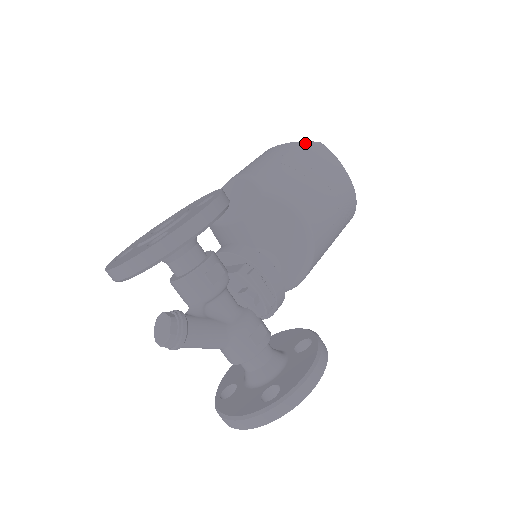
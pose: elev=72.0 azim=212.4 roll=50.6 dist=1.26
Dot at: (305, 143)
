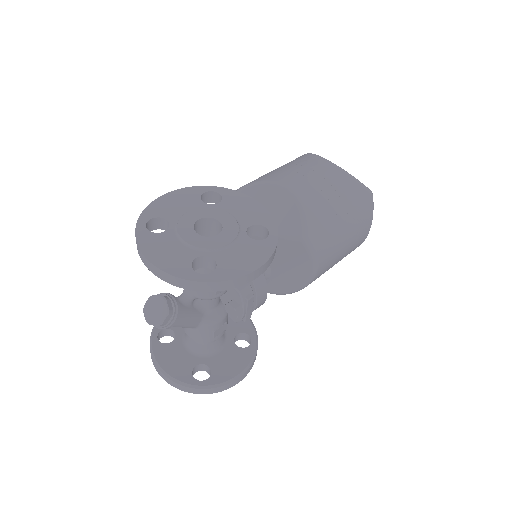
Dot at: (362, 188)
